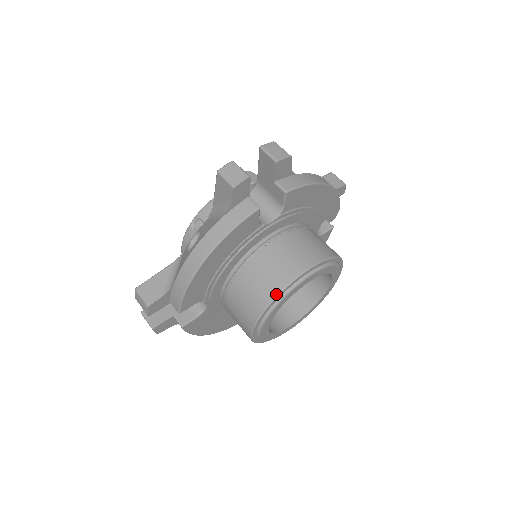
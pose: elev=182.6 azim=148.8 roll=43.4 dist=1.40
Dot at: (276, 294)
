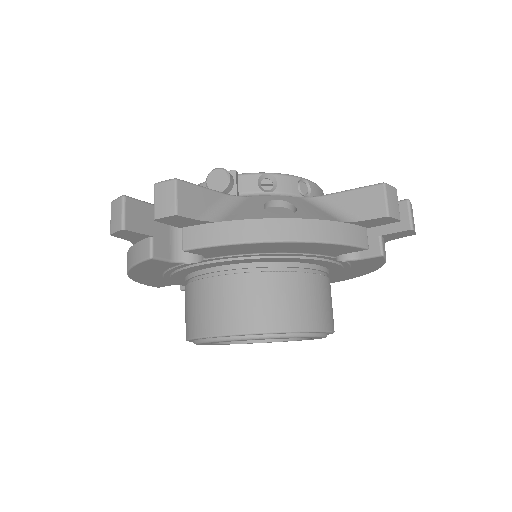
Dot at: (187, 337)
